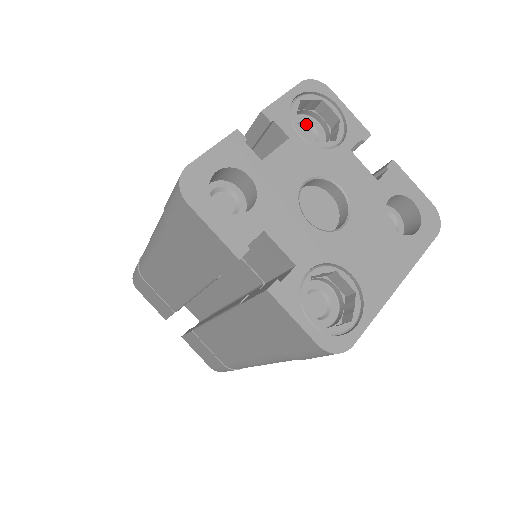
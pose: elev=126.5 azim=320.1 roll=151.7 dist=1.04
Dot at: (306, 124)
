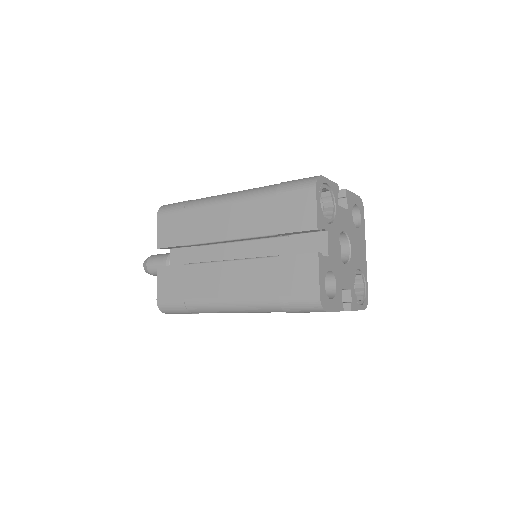
Dot at: occluded
